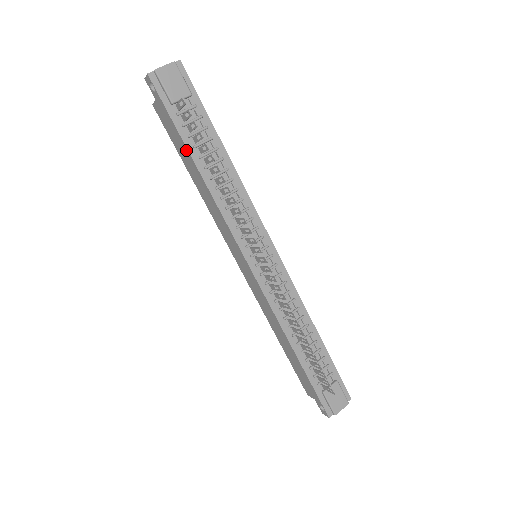
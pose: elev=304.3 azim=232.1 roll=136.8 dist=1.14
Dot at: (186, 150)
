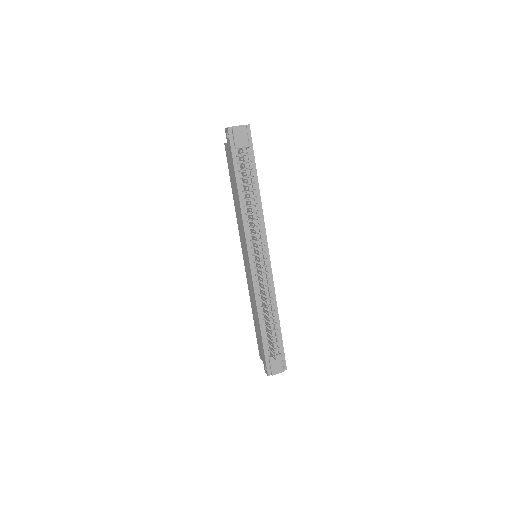
Dot at: (235, 178)
